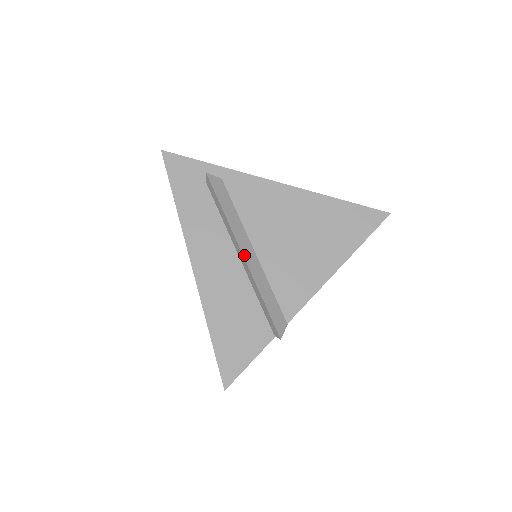
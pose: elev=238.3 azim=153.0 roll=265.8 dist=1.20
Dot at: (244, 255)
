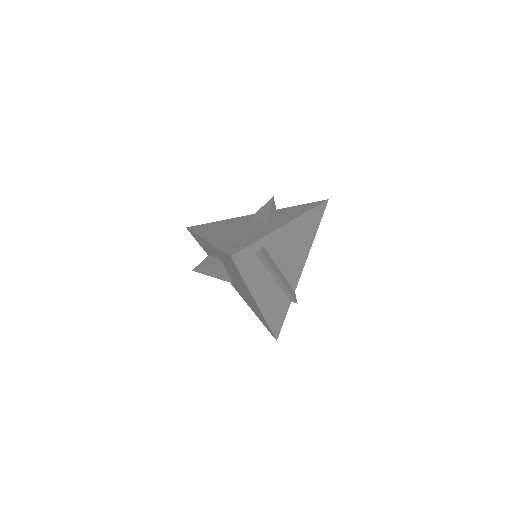
Dot at: (282, 281)
